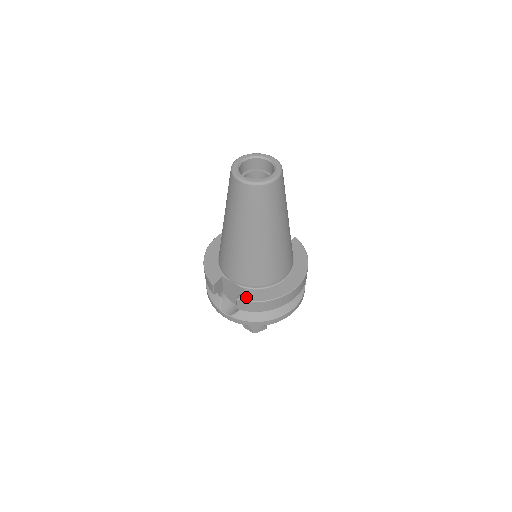
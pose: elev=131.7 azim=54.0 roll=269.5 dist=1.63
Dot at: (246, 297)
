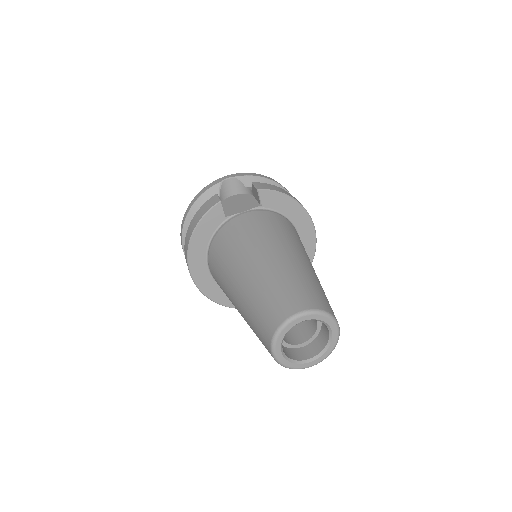
Dot at: occluded
